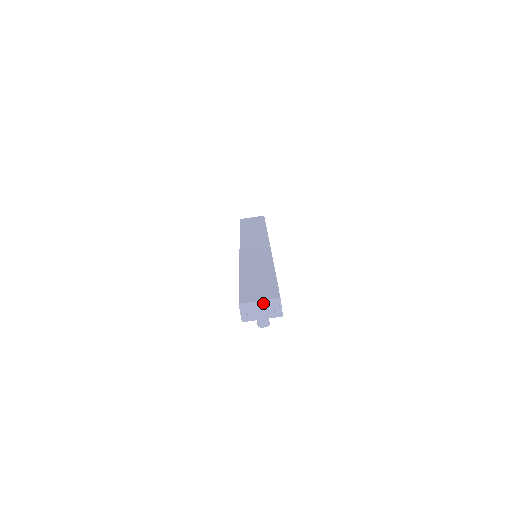
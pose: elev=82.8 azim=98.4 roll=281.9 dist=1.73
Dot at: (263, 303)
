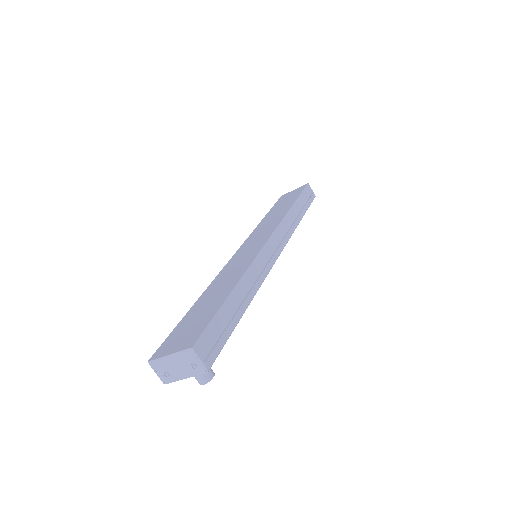
Dot at: (175, 357)
